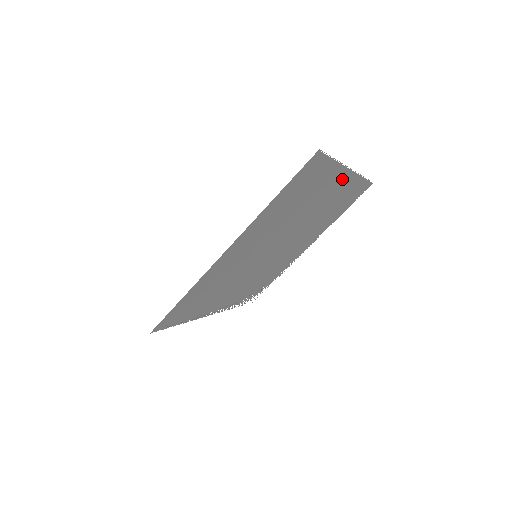
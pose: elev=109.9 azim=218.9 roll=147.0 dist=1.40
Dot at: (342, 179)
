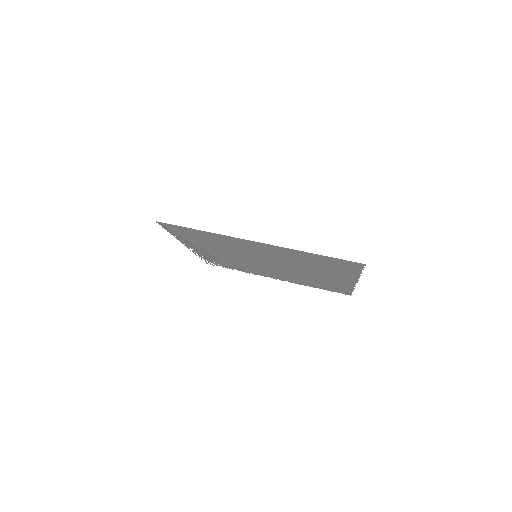
Dot at: (347, 280)
